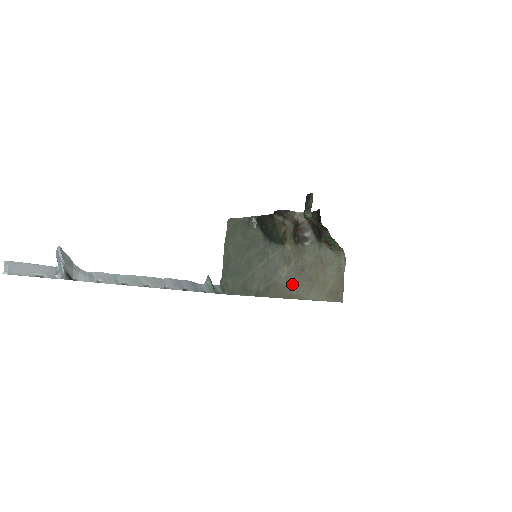
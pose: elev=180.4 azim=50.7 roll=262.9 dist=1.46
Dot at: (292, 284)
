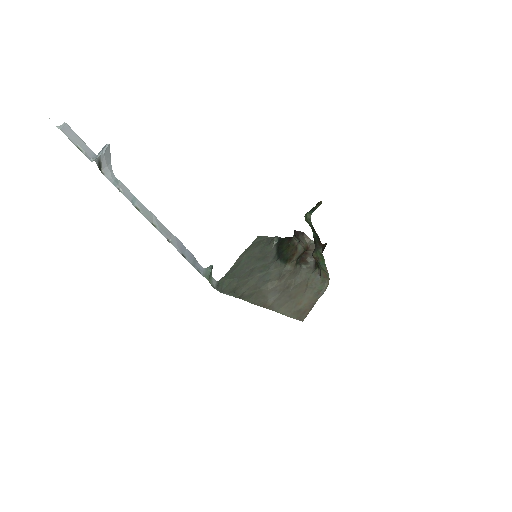
Dot at: (272, 296)
